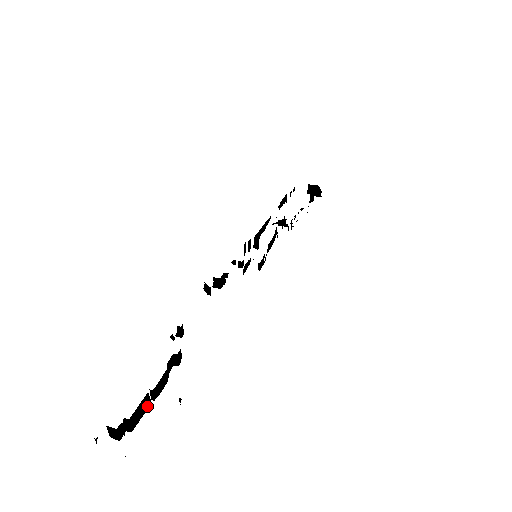
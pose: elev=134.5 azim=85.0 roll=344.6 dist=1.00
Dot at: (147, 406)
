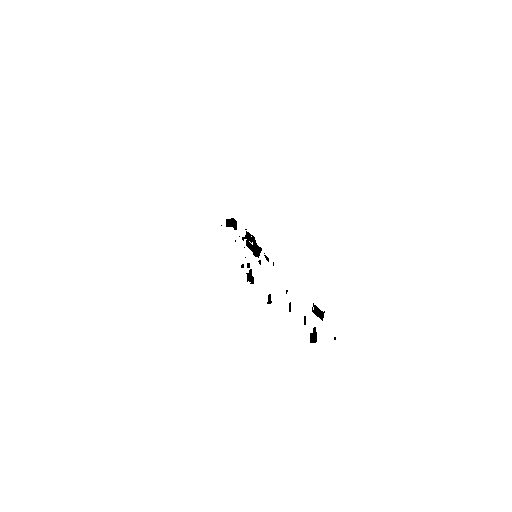
Dot at: occluded
